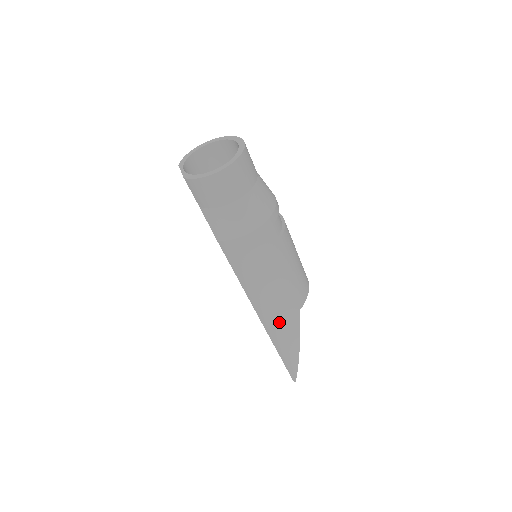
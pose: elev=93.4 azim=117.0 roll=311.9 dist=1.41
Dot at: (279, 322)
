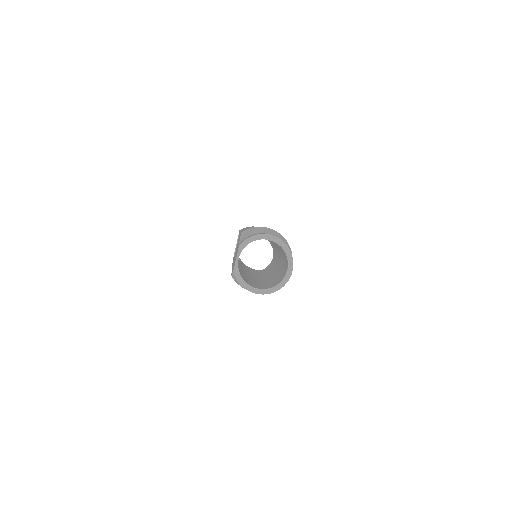
Dot at: occluded
